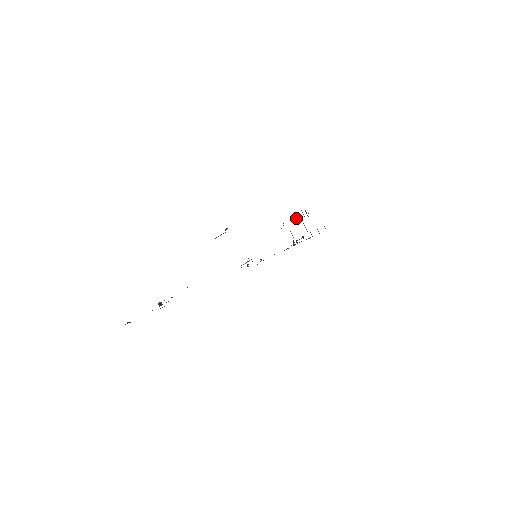
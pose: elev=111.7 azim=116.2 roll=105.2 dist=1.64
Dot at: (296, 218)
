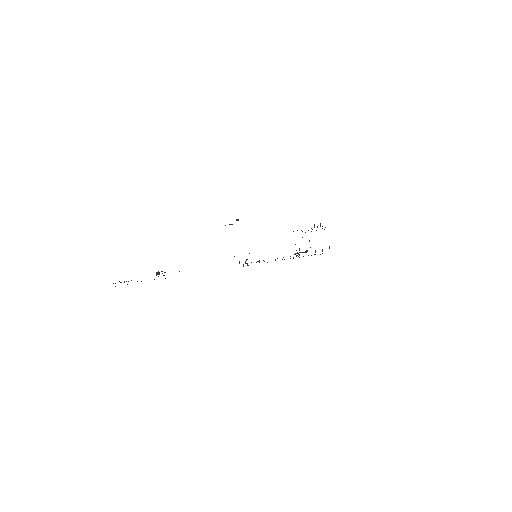
Dot at: occluded
